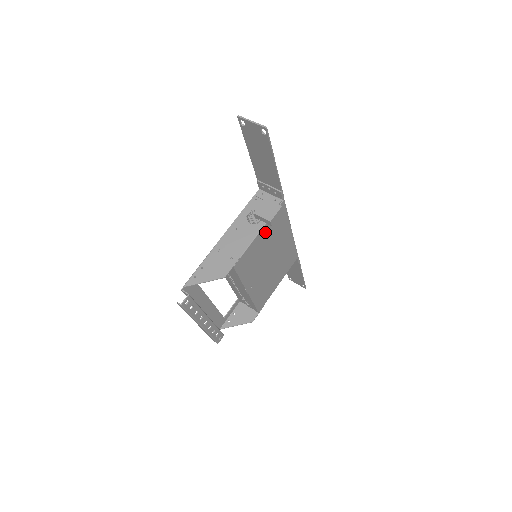
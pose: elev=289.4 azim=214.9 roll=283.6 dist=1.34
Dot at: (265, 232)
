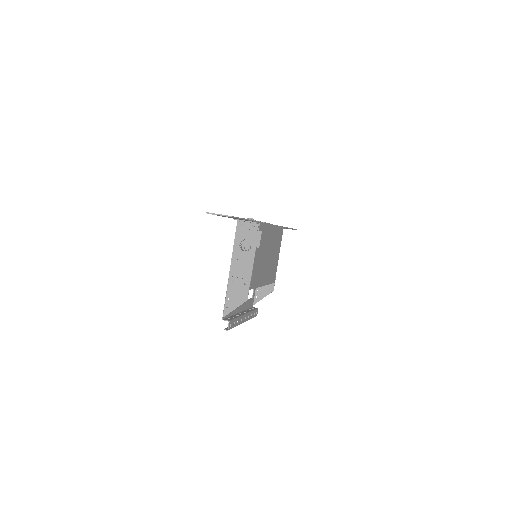
Dot at: (258, 251)
